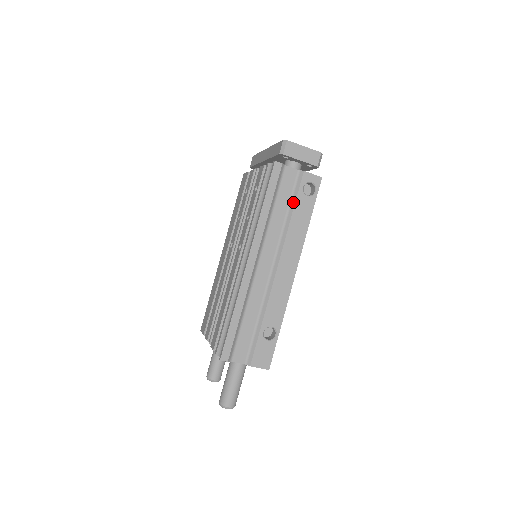
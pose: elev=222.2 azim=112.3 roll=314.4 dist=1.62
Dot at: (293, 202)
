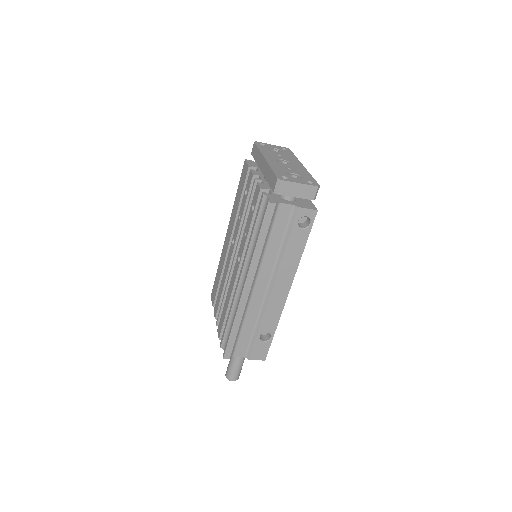
Dot at: (287, 235)
